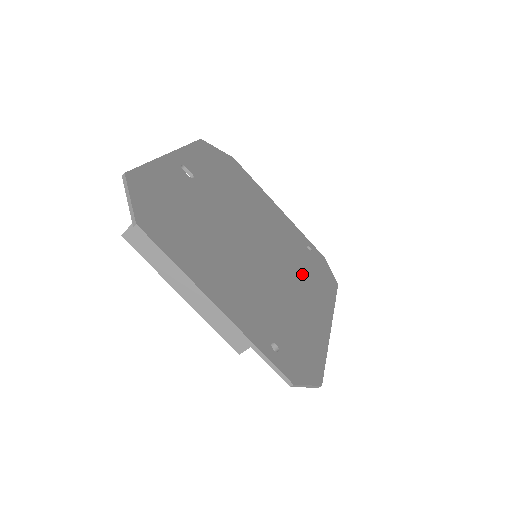
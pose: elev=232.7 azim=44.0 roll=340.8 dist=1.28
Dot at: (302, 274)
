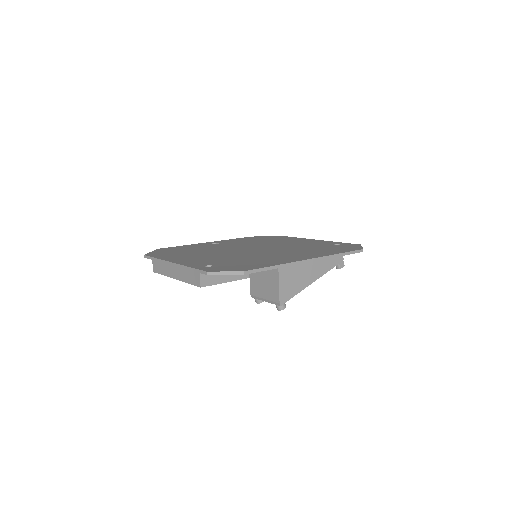
Dot at: (301, 251)
